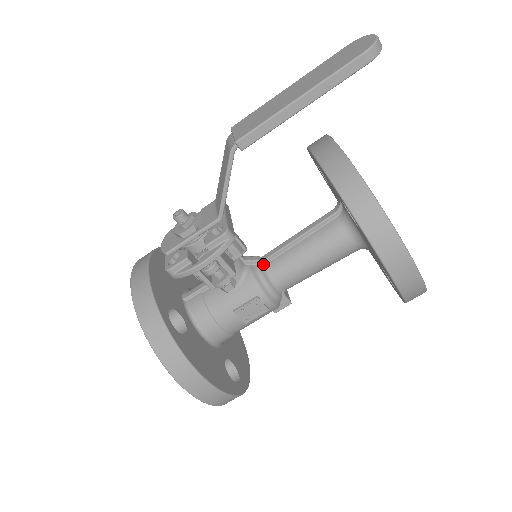
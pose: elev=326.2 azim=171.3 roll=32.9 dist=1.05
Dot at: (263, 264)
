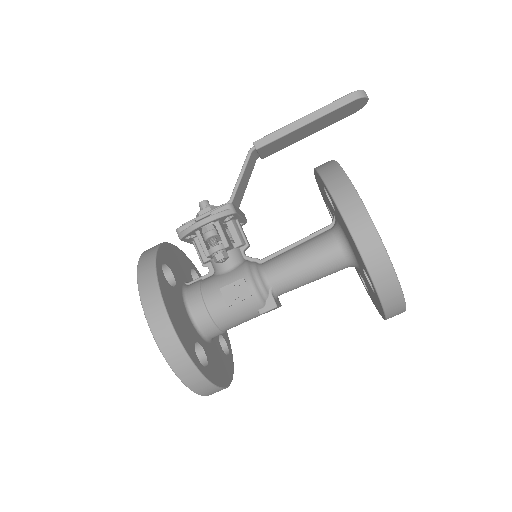
Dot at: (260, 263)
